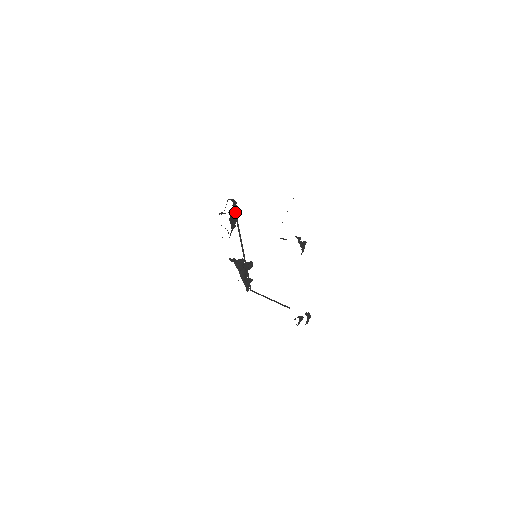
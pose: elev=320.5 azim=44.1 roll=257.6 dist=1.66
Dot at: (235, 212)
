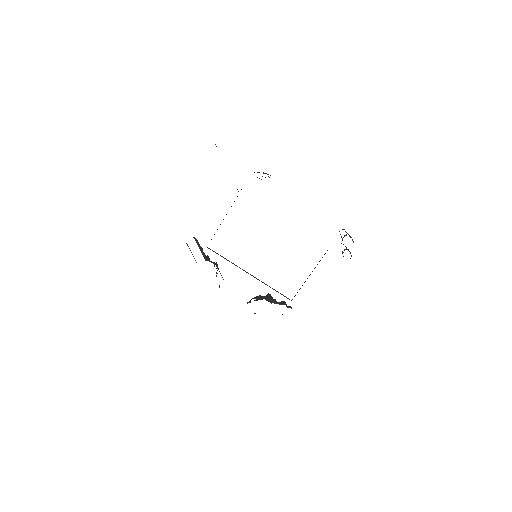
Dot at: occluded
